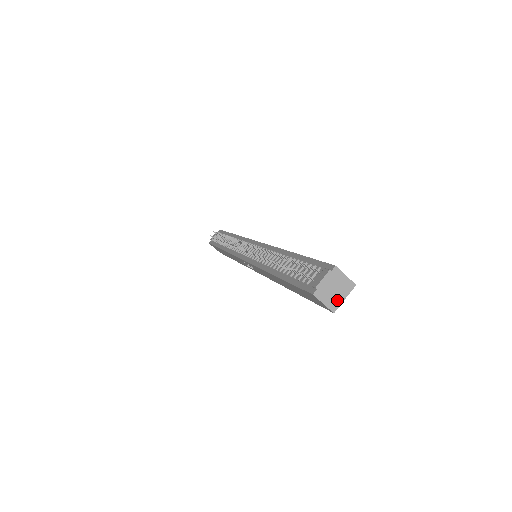
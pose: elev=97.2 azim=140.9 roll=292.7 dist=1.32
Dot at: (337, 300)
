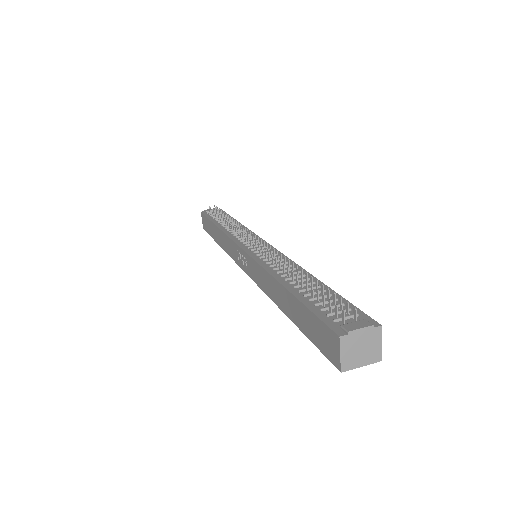
Dot at: (354, 361)
